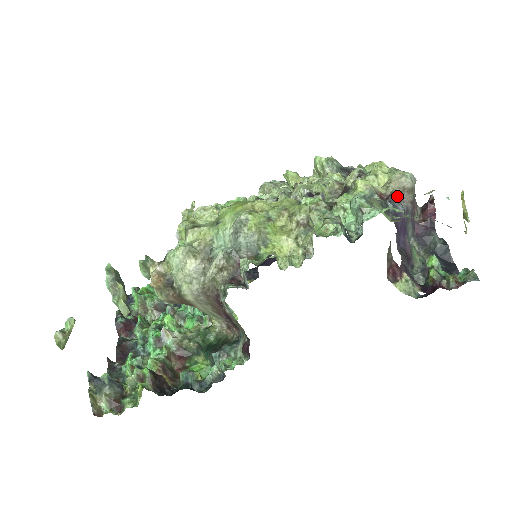
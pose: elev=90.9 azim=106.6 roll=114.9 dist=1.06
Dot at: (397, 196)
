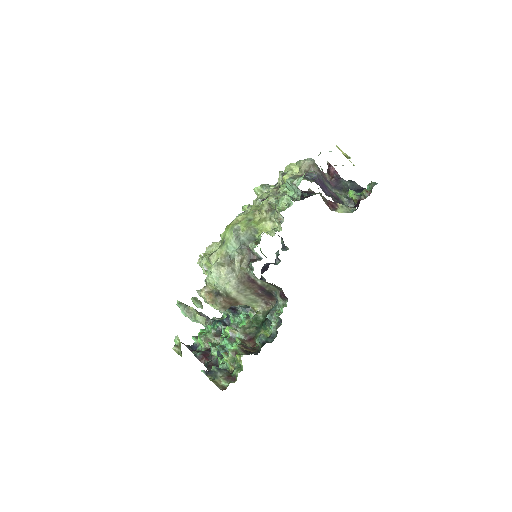
Dot at: occluded
